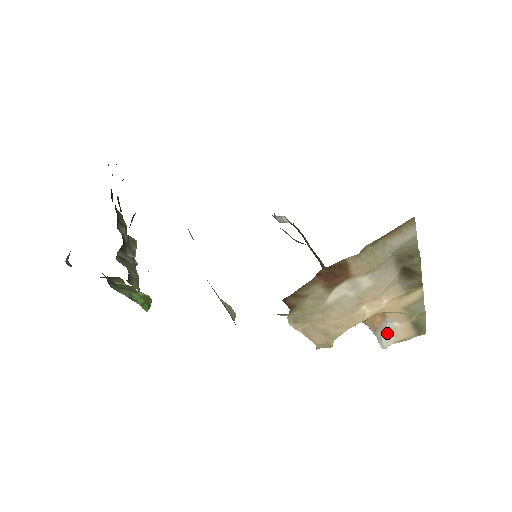
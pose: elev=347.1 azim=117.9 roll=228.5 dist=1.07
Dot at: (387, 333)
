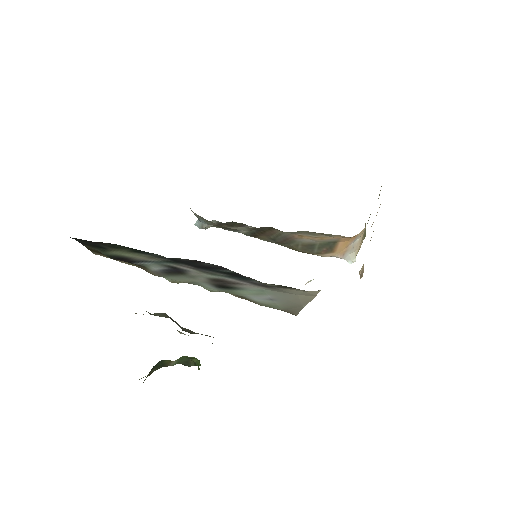
Dot at: (353, 250)
